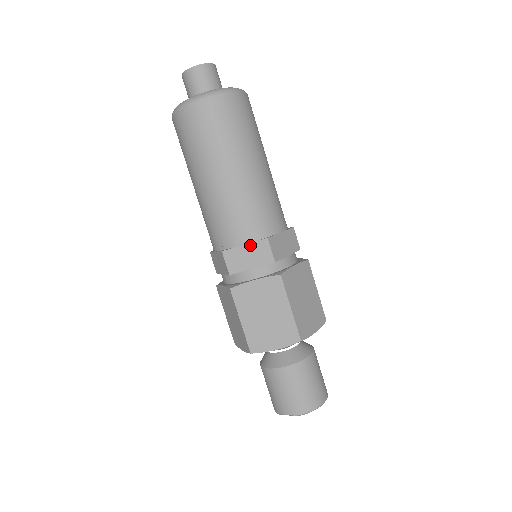
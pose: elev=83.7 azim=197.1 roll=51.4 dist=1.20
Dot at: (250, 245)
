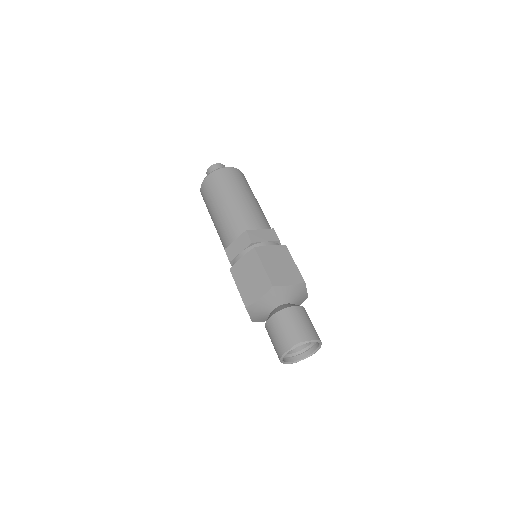
Dot at: (263, 230)
